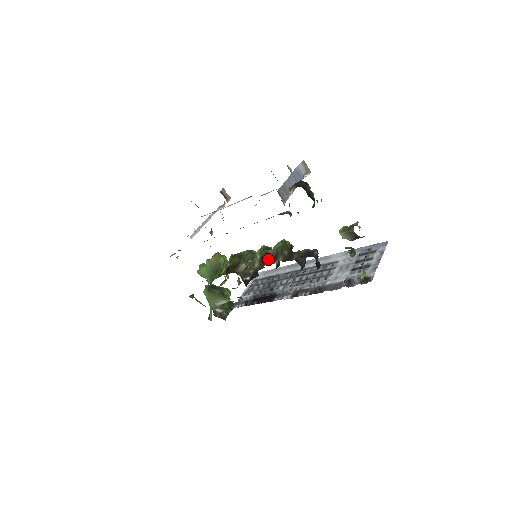
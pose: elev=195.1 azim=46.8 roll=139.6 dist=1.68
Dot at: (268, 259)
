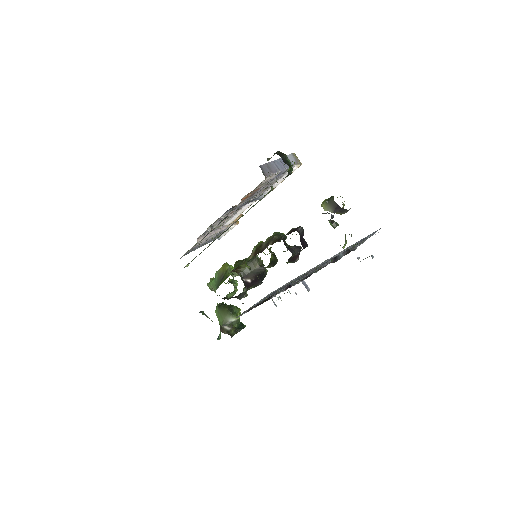
Dot at: (261, 249)
